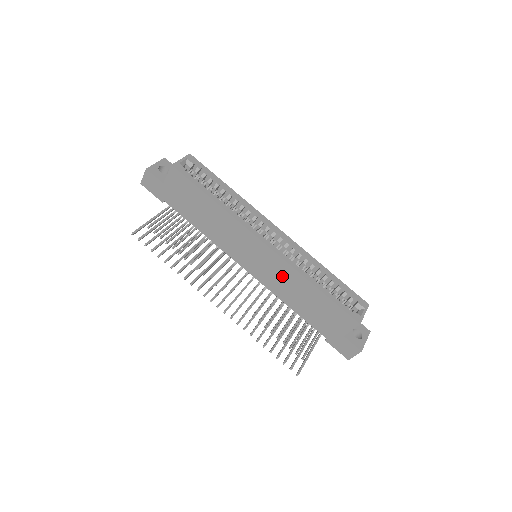
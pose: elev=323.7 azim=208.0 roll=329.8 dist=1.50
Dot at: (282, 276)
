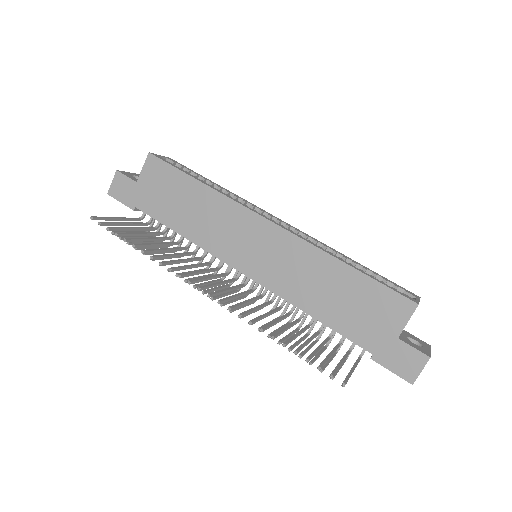
Dot at: (295, 264)
